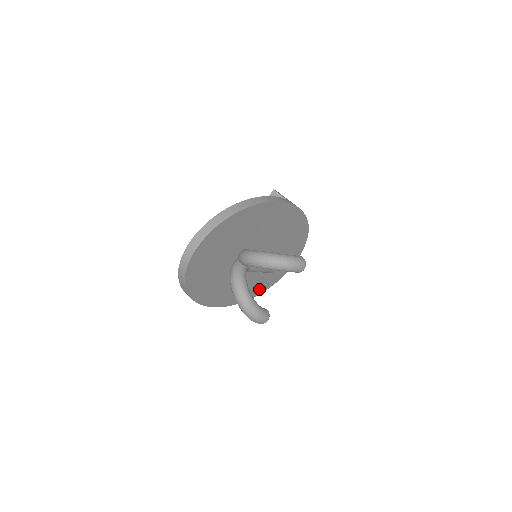
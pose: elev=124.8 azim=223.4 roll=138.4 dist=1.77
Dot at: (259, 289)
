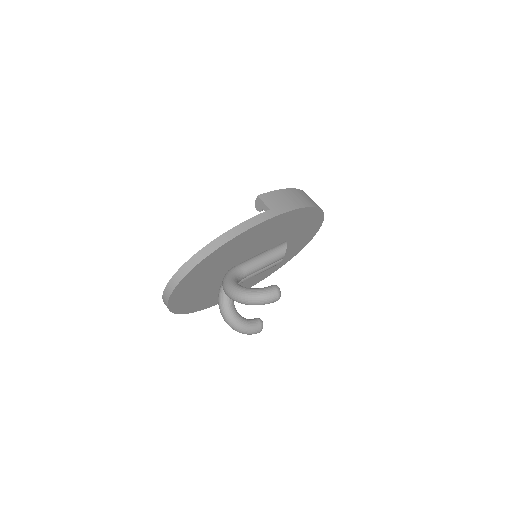
Dot at: (281, 263)
